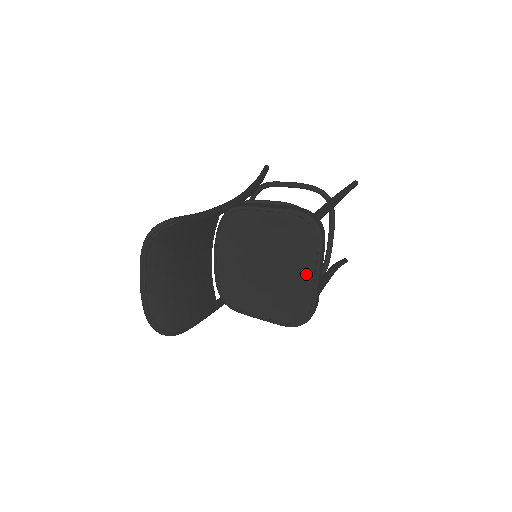
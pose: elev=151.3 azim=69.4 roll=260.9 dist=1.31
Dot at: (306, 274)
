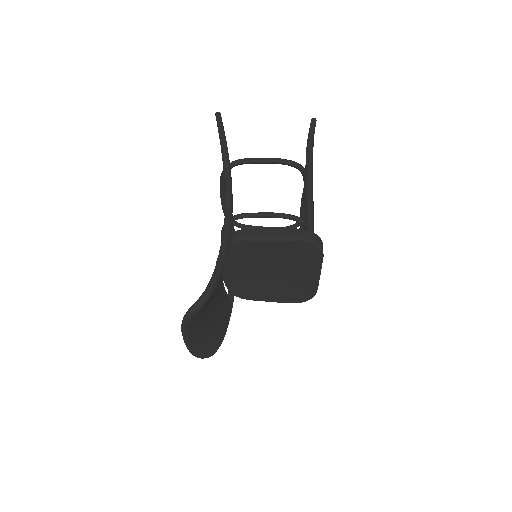
Dot at: (309, 274)
